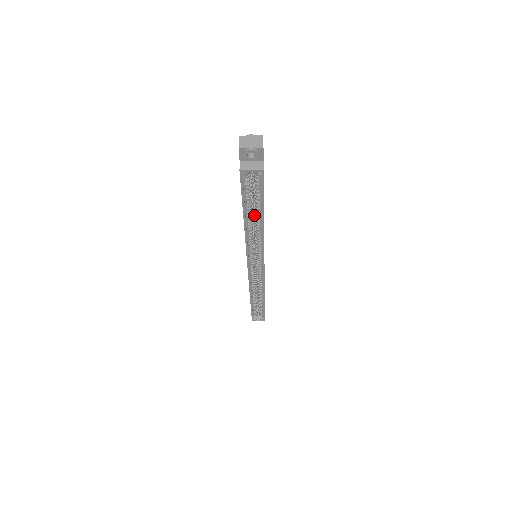
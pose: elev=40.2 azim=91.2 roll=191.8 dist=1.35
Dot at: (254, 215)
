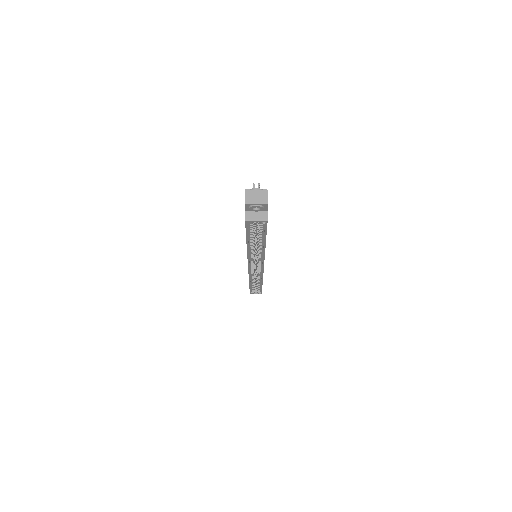
Dot at: (256, 239)
